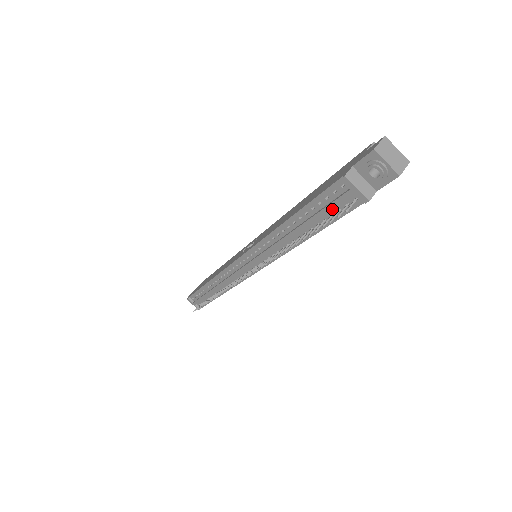
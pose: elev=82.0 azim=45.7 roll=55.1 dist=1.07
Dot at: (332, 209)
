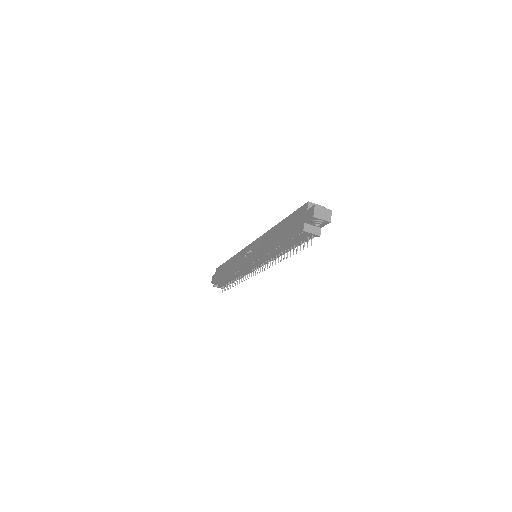
Dot at: occluded
